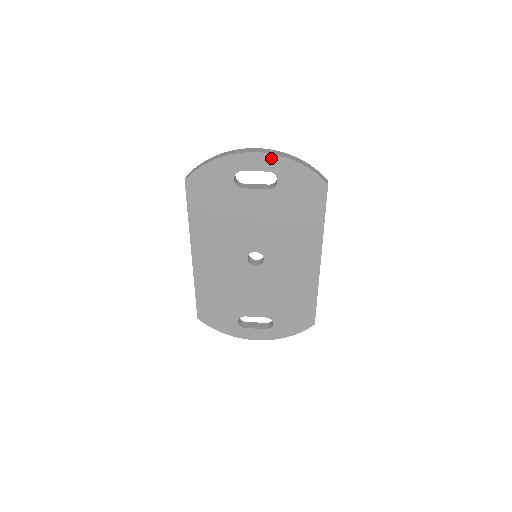
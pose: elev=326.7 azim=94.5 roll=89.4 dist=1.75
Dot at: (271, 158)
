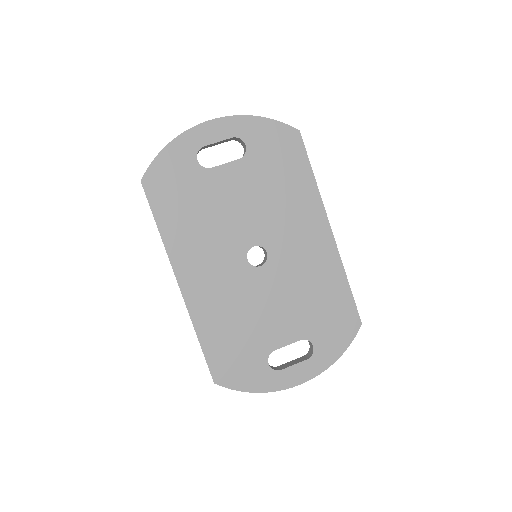
Dot at: (229, 121)
